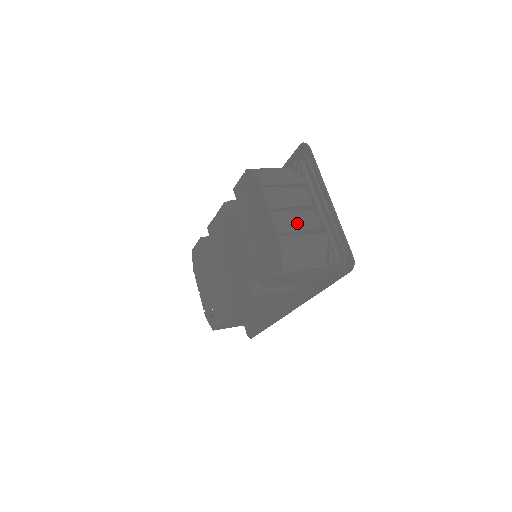
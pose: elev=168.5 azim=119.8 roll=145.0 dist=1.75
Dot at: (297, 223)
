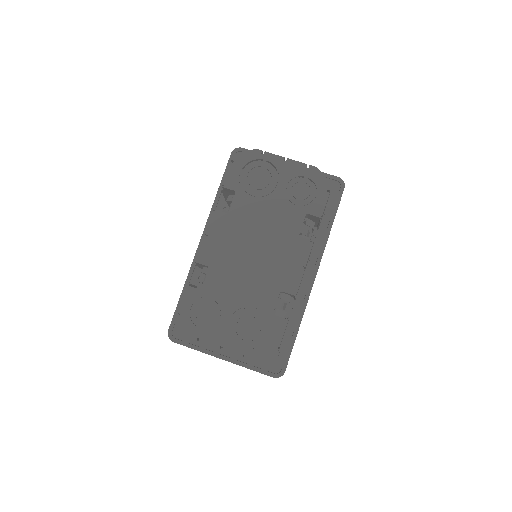
Dot at: occluded
